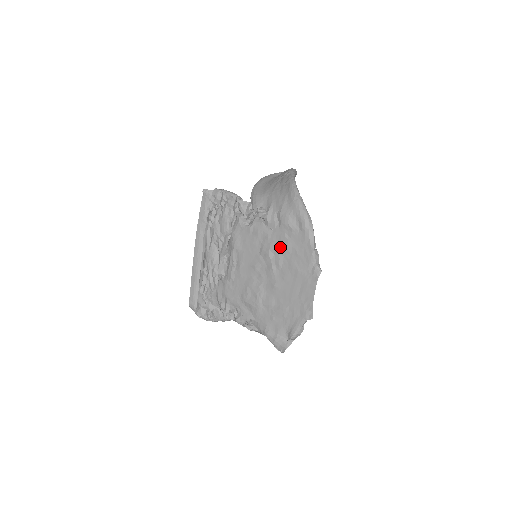
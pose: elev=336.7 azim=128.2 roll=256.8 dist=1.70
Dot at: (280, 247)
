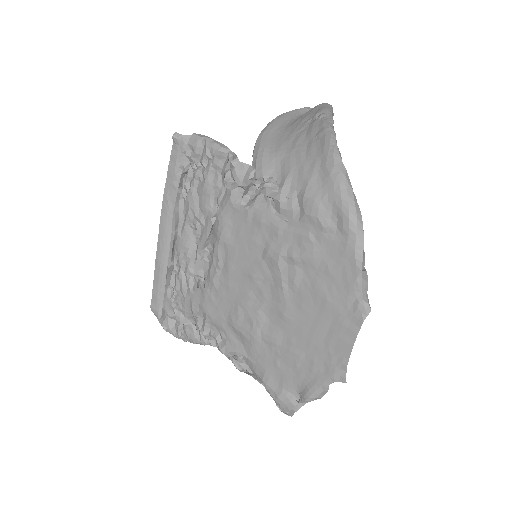
Dot at: (299, 254)
